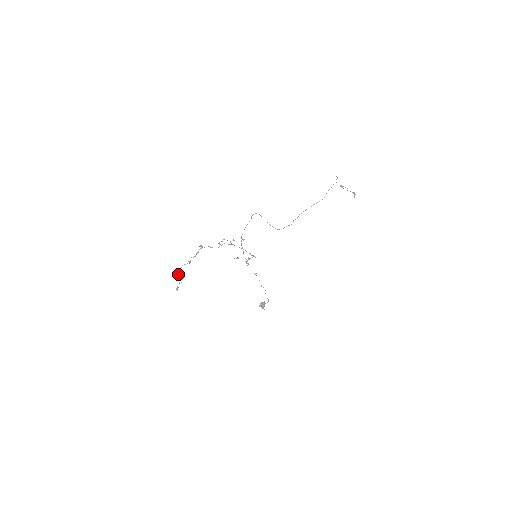
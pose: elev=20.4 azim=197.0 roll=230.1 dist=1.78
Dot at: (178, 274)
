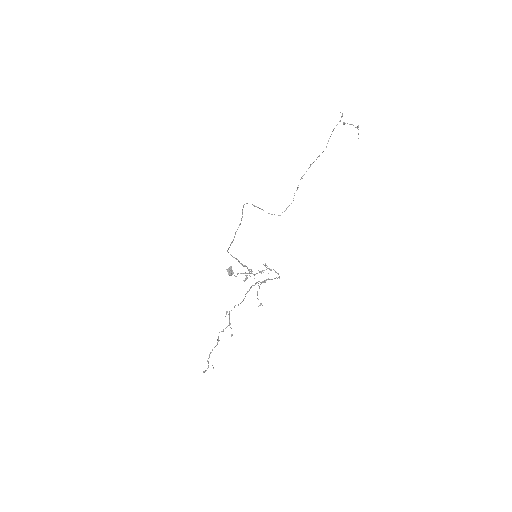
Dot at: (207, 361)
